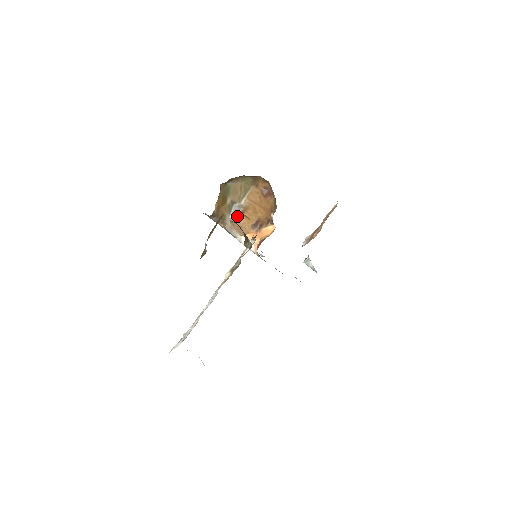
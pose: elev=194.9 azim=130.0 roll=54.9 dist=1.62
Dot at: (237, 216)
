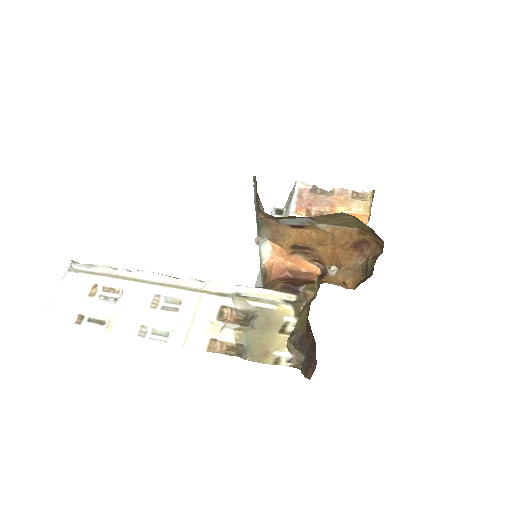
Dot at: (293, 224)
